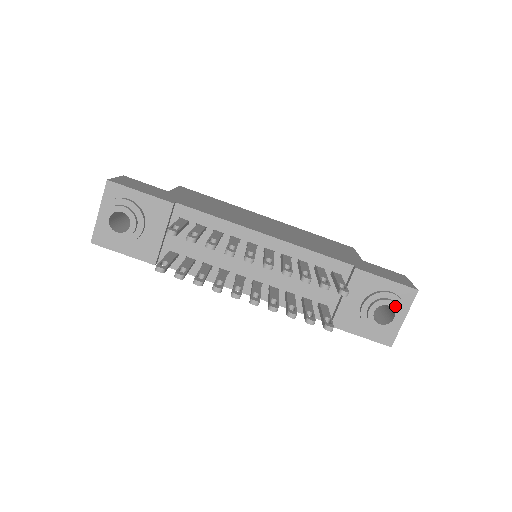
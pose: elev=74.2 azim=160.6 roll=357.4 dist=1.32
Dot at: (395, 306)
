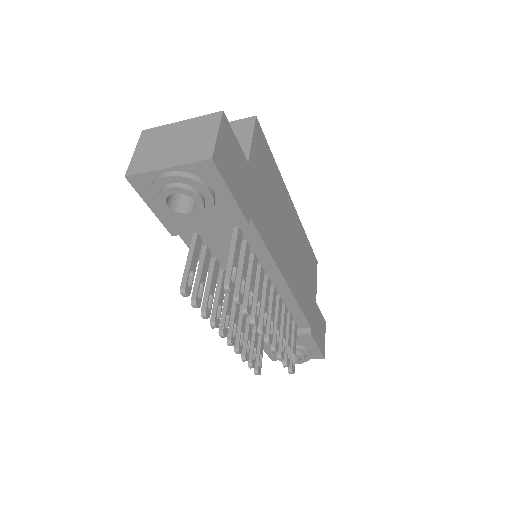
Dot at: (303, 361)
